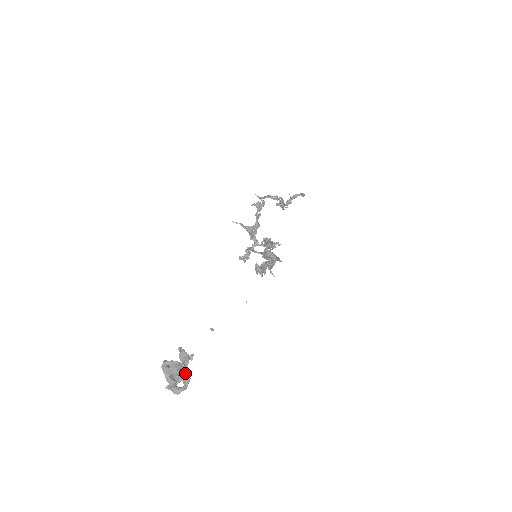
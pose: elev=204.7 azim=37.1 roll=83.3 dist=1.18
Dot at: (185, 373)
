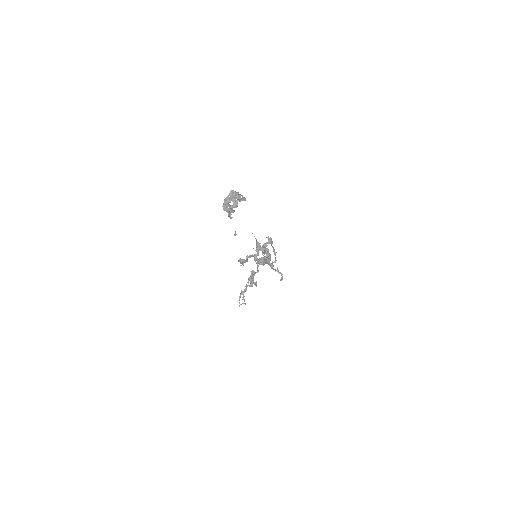
Dot at: (236, 206)
